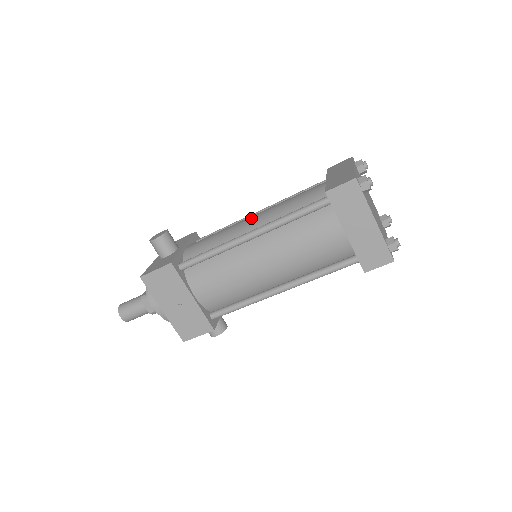
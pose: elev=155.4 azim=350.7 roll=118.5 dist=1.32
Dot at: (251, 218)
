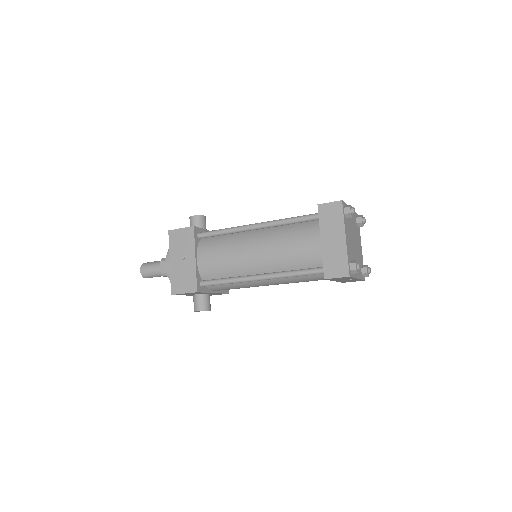
Dot at: occluded
